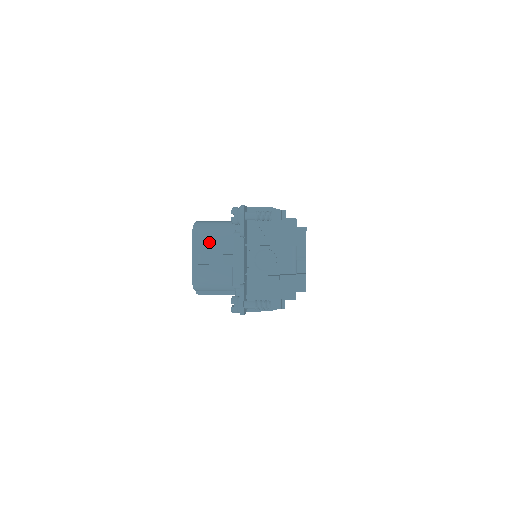
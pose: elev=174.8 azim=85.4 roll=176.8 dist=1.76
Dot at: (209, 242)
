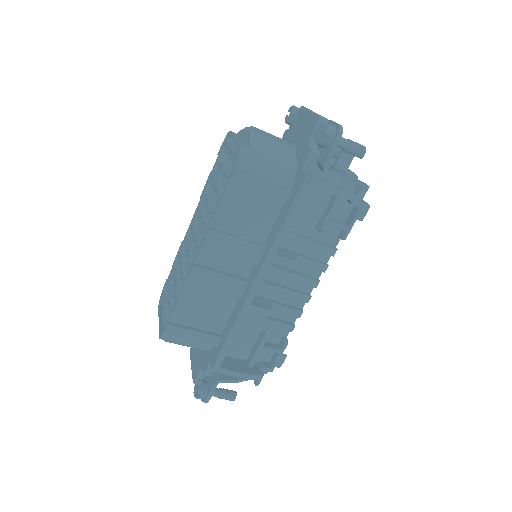
Dot at: occluded
